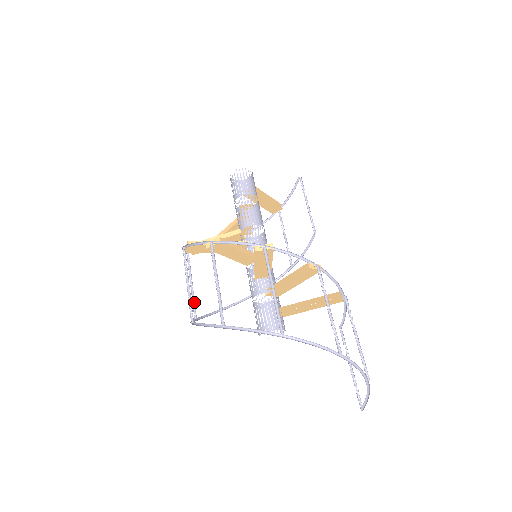
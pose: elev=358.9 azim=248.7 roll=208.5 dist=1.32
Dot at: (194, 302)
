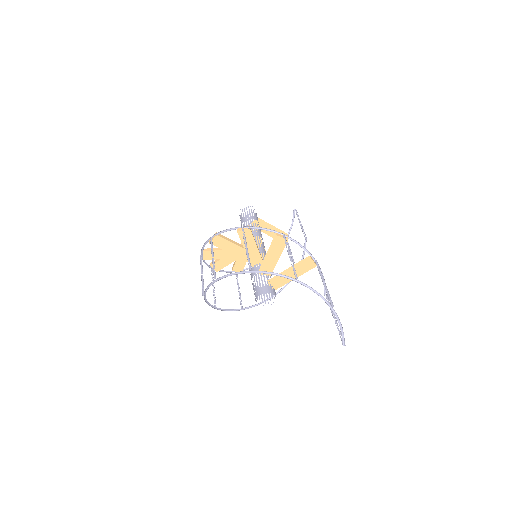
Dot at: occluded
